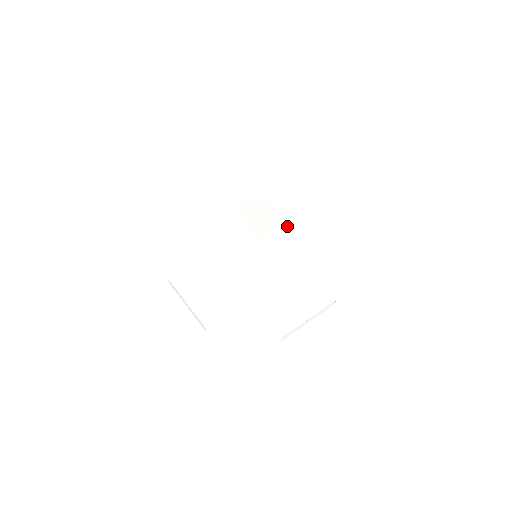
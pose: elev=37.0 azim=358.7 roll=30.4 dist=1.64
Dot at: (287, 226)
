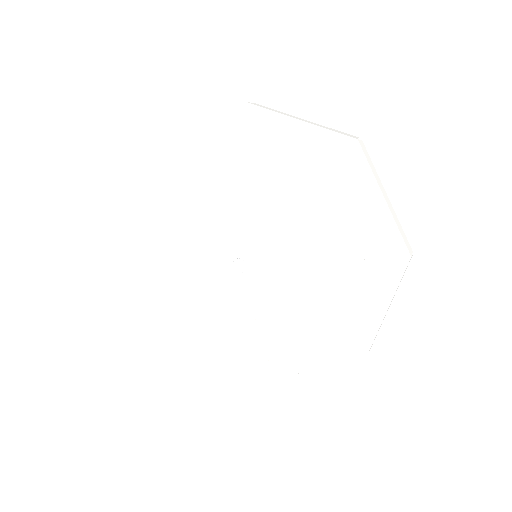
Dot at: (329, 278)
